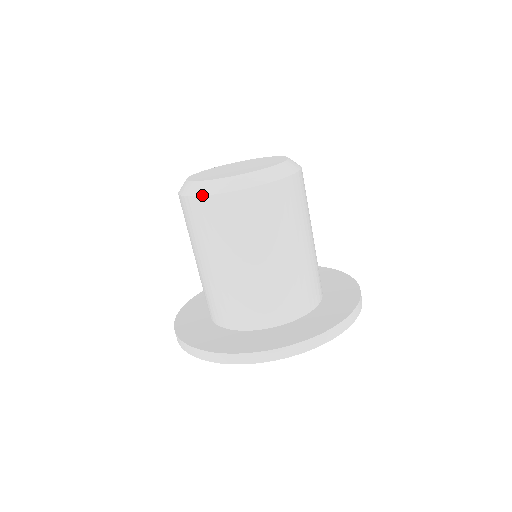
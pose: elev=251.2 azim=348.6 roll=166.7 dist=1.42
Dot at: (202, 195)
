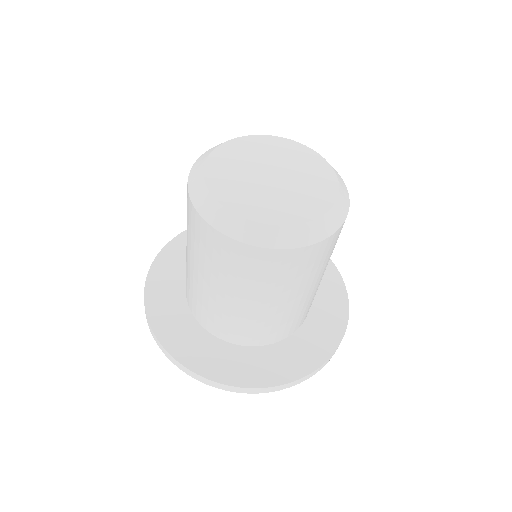
Dot at: (188, 186)
